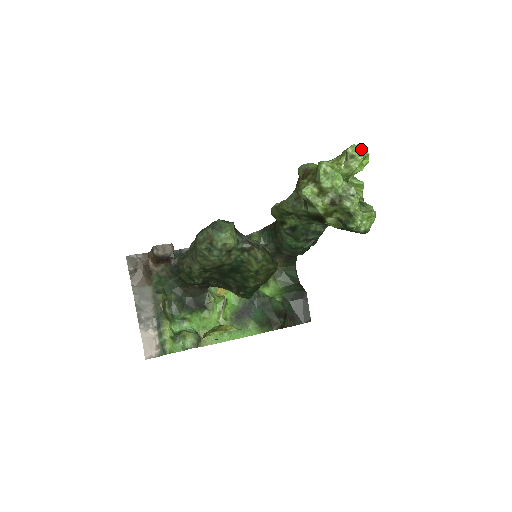
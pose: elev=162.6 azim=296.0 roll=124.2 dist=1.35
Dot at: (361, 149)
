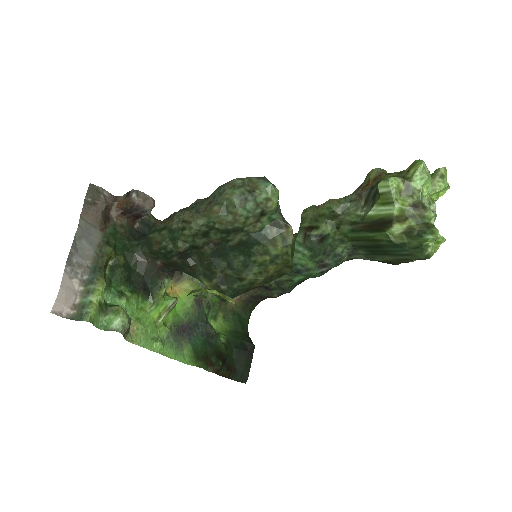
Dot at: occluded
